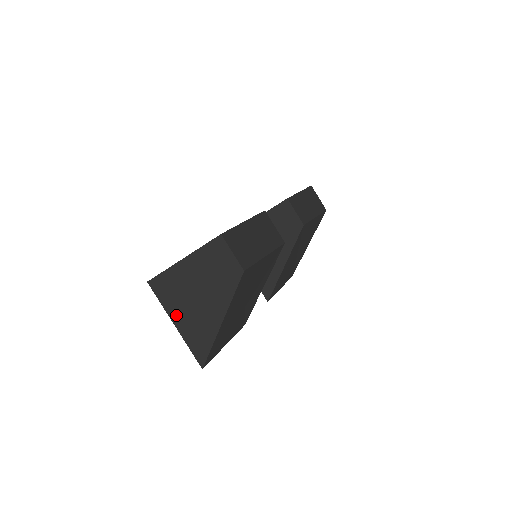
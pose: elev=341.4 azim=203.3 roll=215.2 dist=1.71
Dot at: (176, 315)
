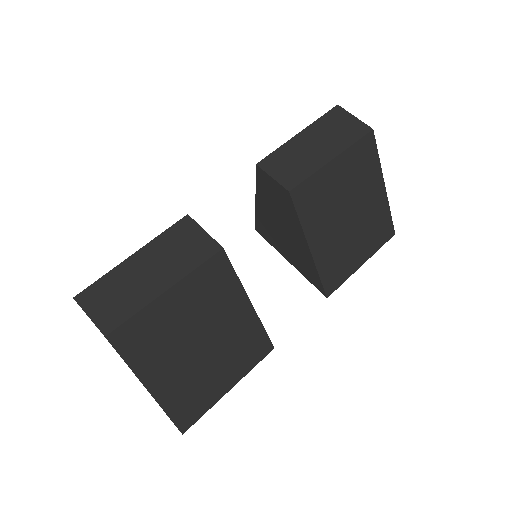
Dot at: occluded
